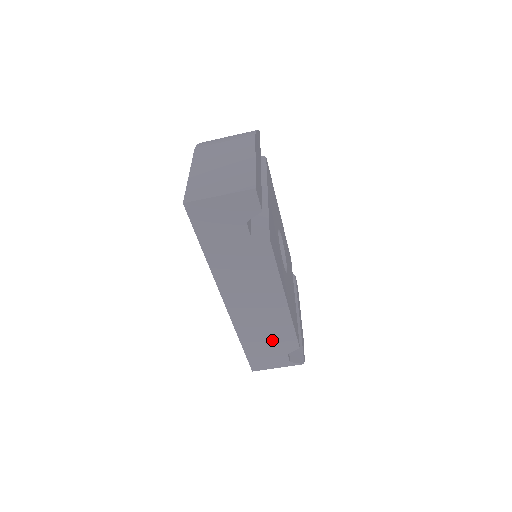
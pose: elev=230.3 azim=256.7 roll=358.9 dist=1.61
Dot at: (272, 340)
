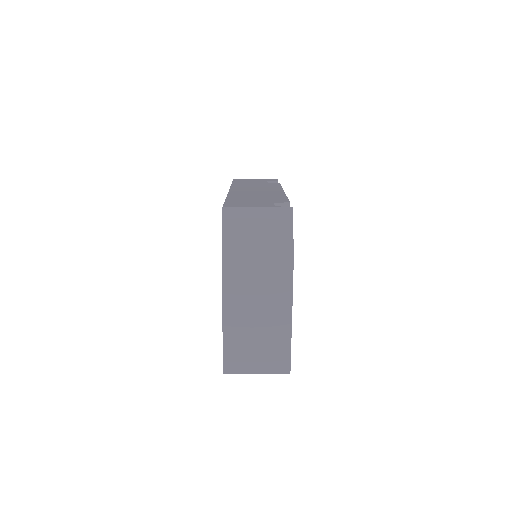
Dot at: occluded
